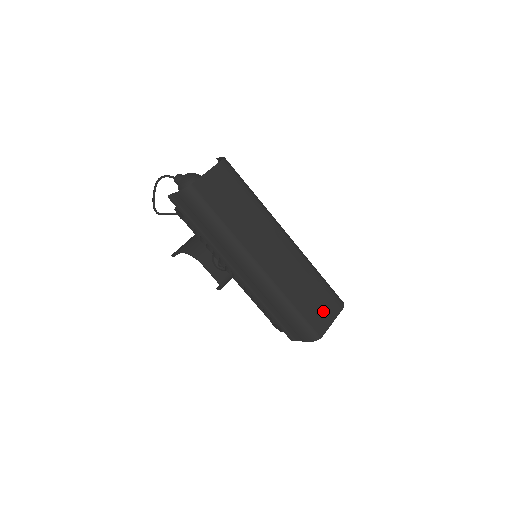
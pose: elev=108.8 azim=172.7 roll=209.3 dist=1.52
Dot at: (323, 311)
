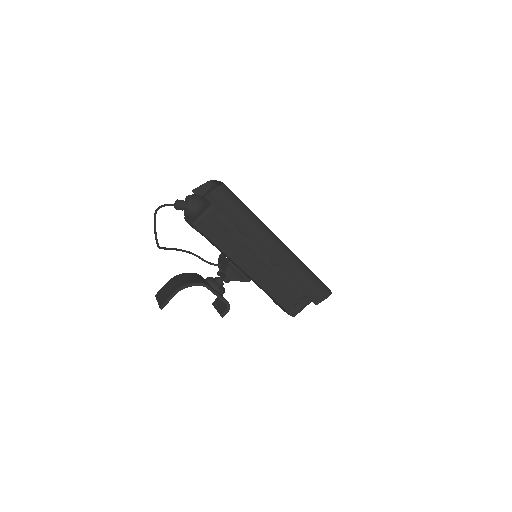
Dot at: occluded
